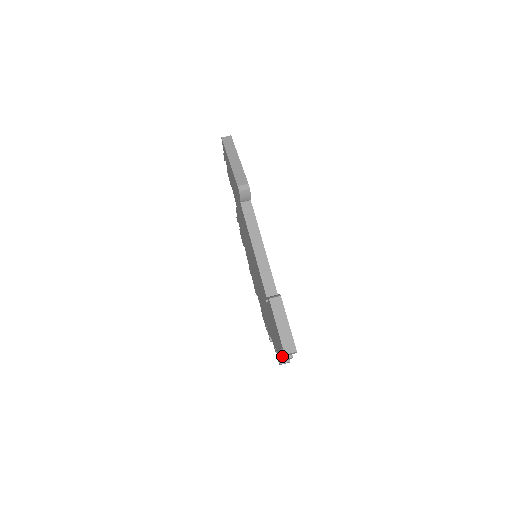
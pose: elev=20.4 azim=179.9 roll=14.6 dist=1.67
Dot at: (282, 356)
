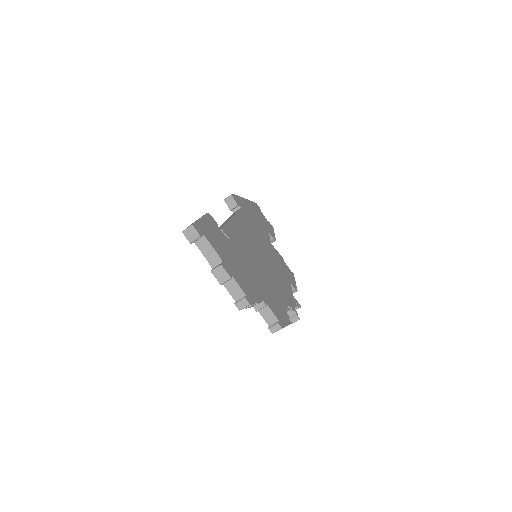
Dot at: (213, 269)
